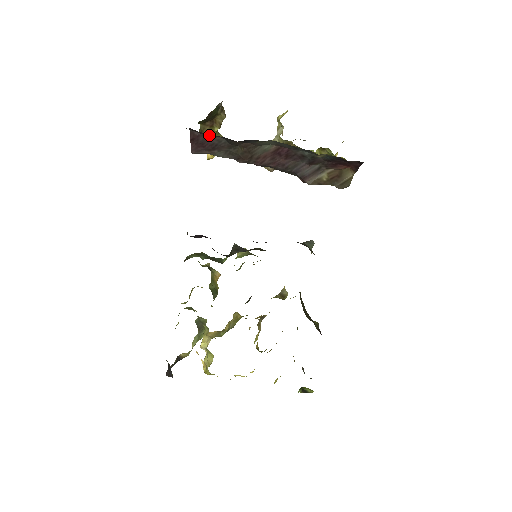
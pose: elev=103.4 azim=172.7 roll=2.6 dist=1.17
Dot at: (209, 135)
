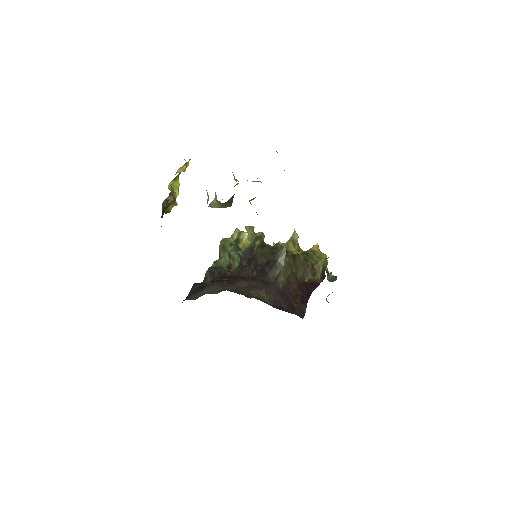
Dot at: occluded
